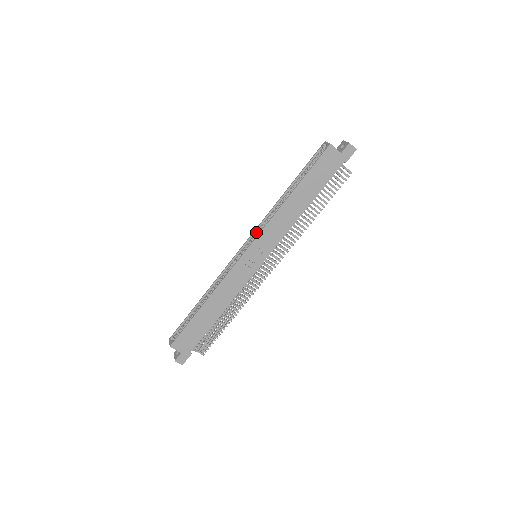
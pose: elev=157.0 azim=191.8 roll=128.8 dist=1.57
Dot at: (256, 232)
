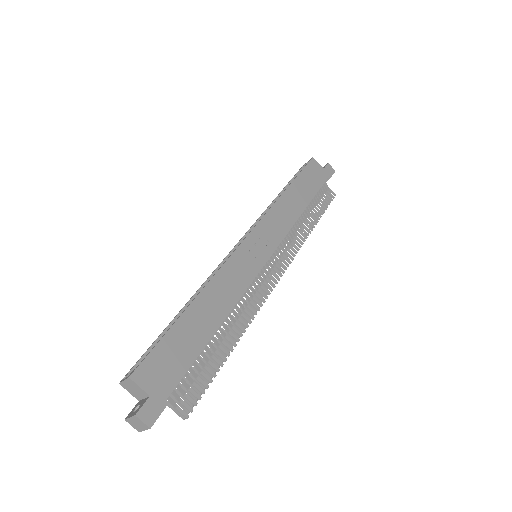
Dot at: occluded
